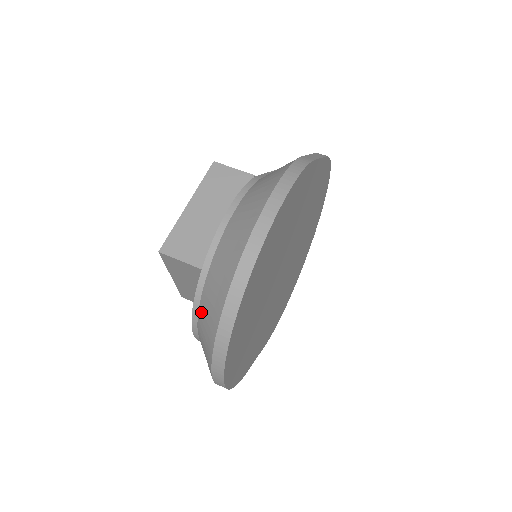
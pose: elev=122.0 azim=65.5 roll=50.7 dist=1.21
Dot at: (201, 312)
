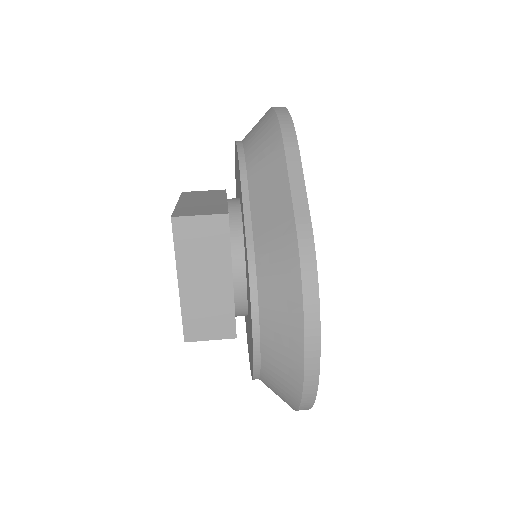
Dot at: occluded
